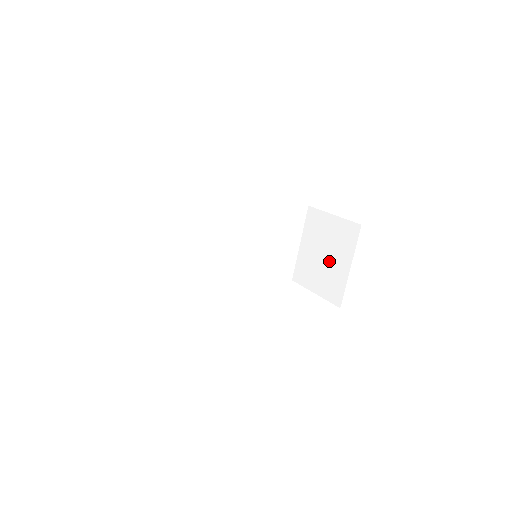
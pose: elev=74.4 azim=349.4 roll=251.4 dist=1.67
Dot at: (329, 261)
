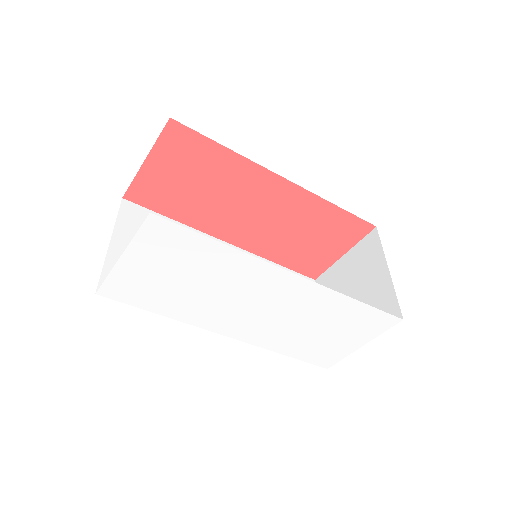
Dot at: (361, 294)
